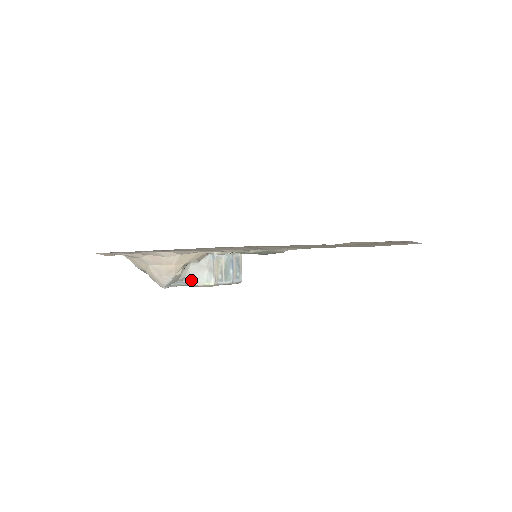
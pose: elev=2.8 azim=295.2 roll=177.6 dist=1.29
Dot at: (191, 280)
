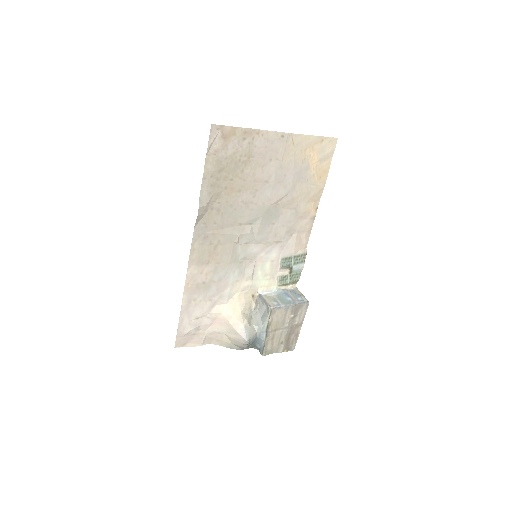
Dot at: (263, 324)
